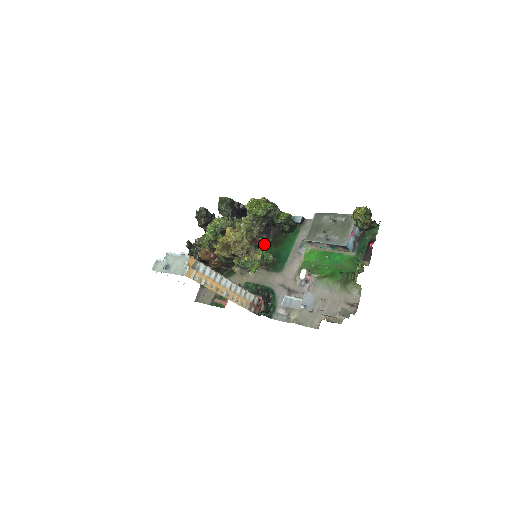
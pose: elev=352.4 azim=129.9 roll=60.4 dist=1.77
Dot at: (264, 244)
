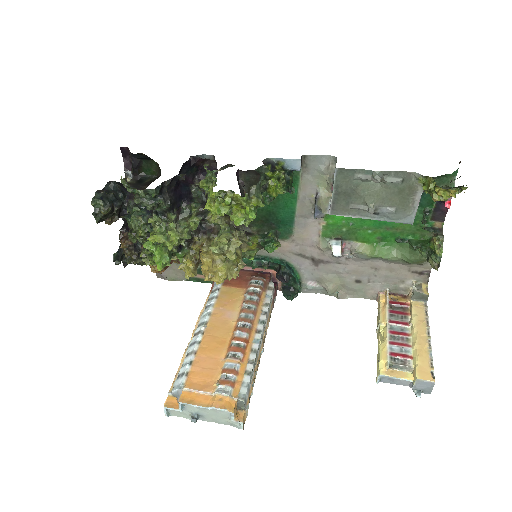
Dot at: occluded
